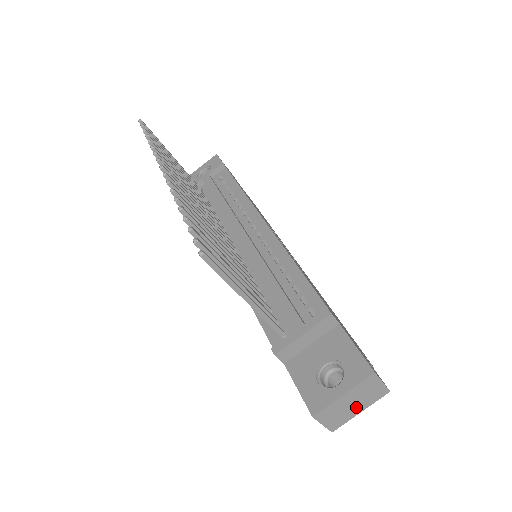
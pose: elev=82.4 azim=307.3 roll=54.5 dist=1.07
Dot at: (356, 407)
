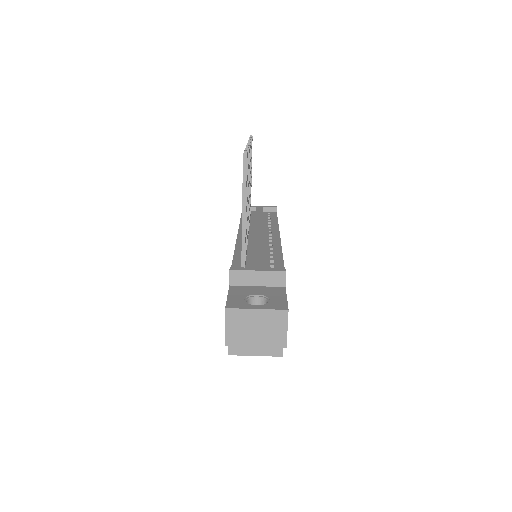
Dot at: (256, 336)
